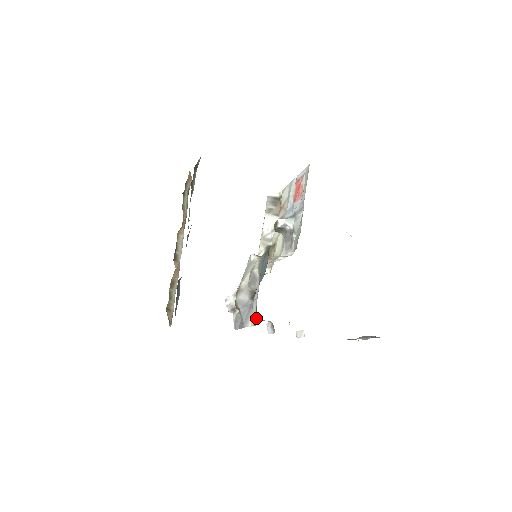
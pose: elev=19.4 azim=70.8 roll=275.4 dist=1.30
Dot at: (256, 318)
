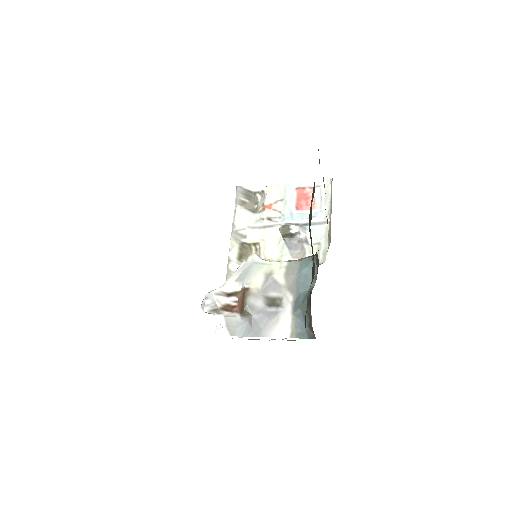
Dot at: (302, 331)
